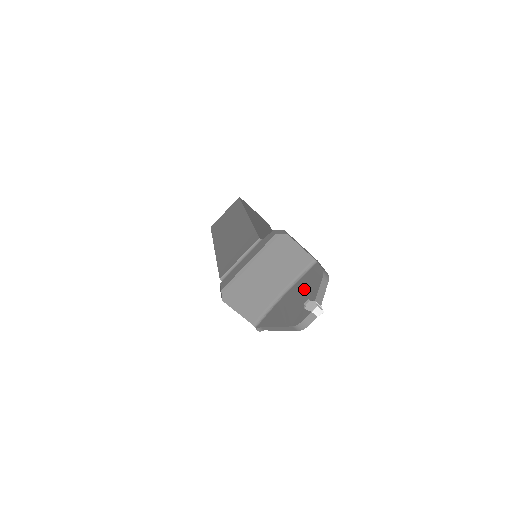
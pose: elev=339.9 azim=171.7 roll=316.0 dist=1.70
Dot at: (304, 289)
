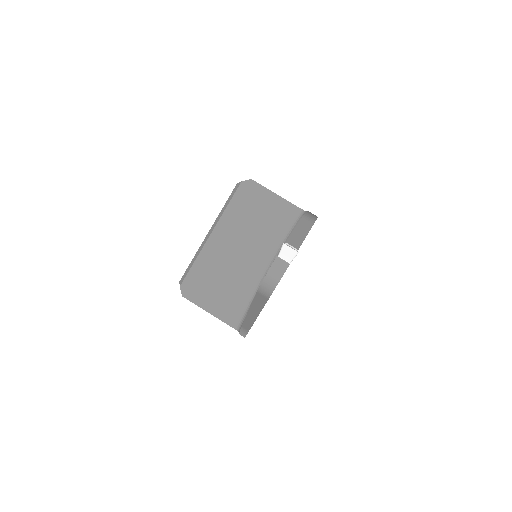
Dot at: occluded
